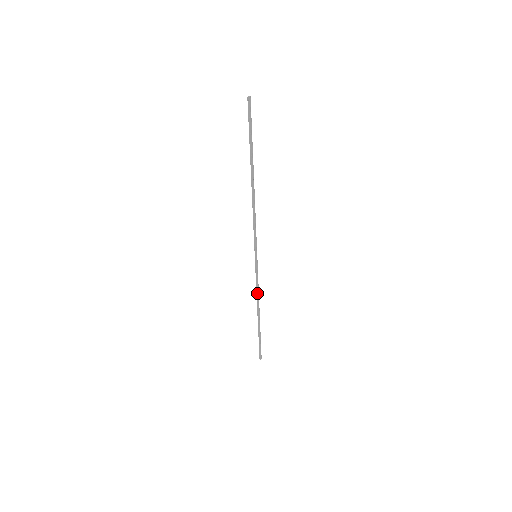
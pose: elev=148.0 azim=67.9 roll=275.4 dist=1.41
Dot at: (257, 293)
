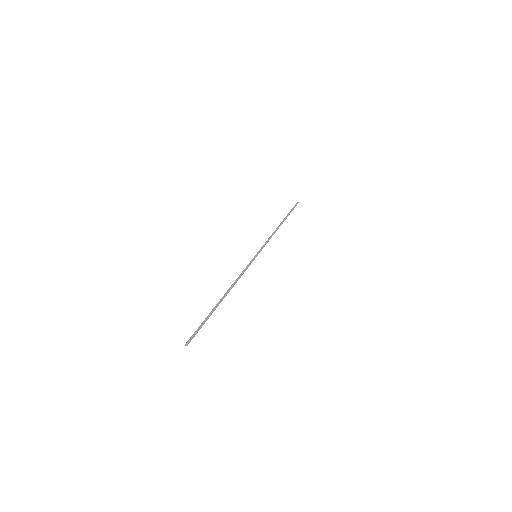
Dot at: (271, 237)
